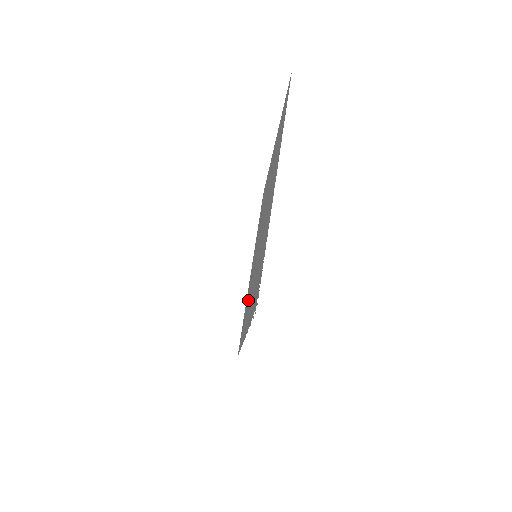
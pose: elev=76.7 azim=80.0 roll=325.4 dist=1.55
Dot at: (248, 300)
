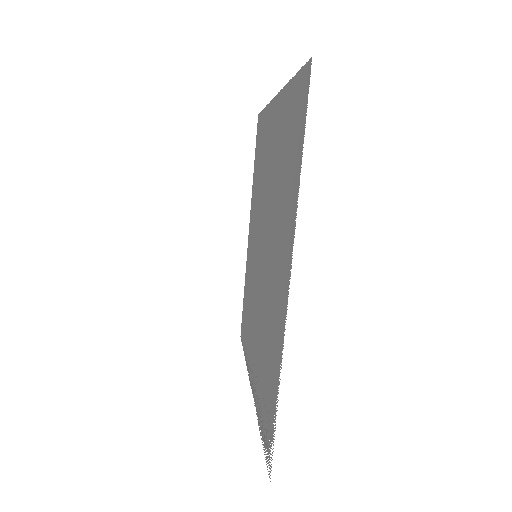
Dot at: (249, 304)
